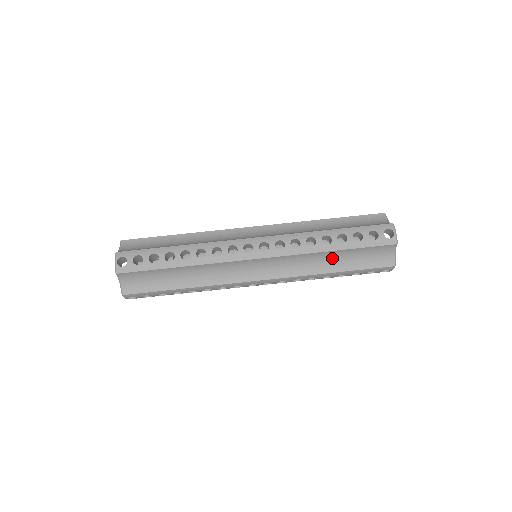
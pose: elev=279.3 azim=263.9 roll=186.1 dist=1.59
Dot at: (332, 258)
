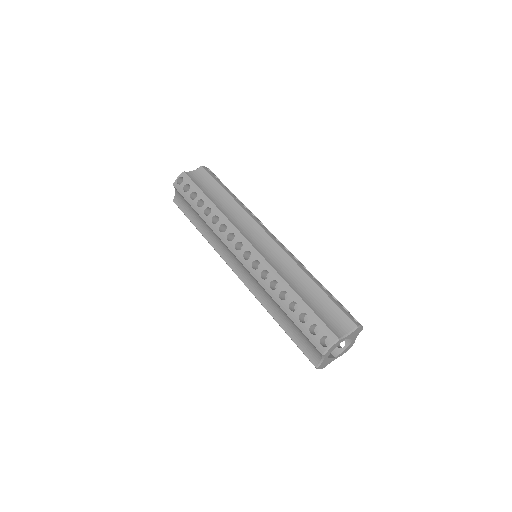
Dot at: (281, 311)
